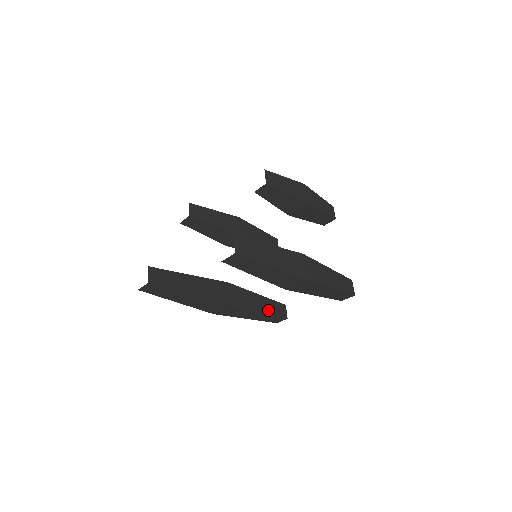
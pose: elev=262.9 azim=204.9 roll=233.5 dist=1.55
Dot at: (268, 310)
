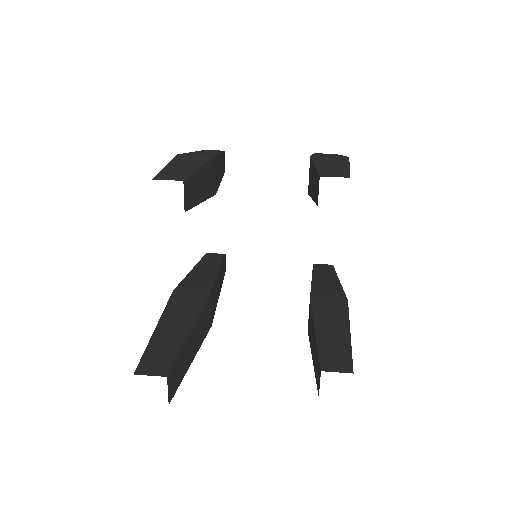
Dot at: (221, 282)
